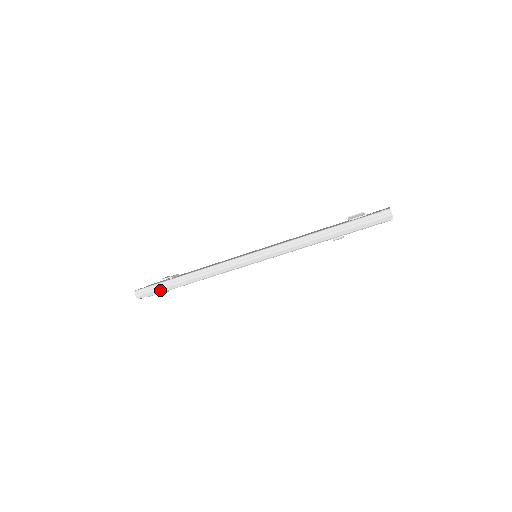
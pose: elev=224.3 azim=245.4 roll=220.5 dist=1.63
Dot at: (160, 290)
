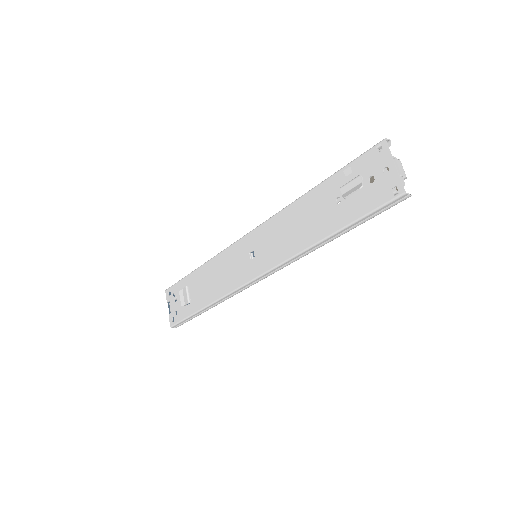
Dot at: occluded
